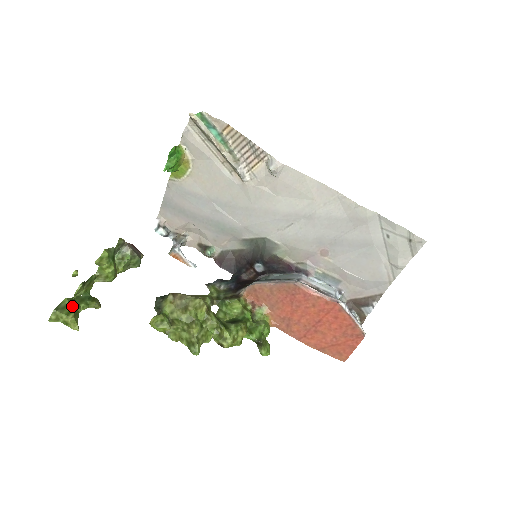
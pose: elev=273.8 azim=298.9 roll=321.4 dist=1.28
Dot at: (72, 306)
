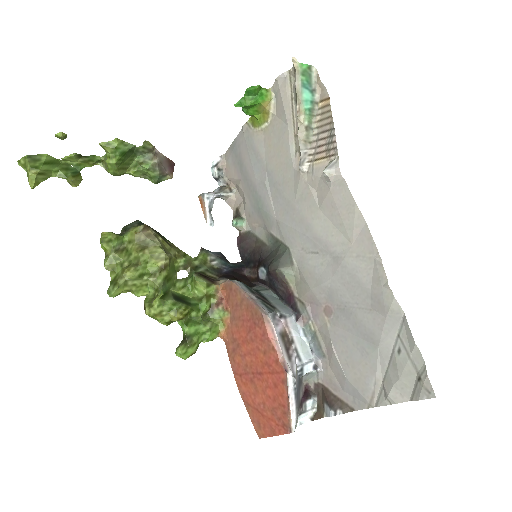
Dot at: (45, 164)
